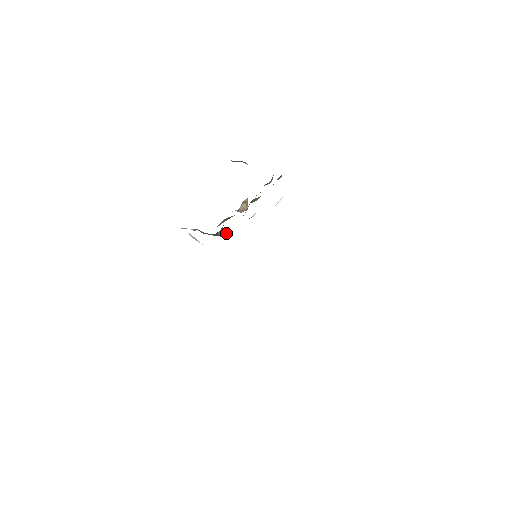
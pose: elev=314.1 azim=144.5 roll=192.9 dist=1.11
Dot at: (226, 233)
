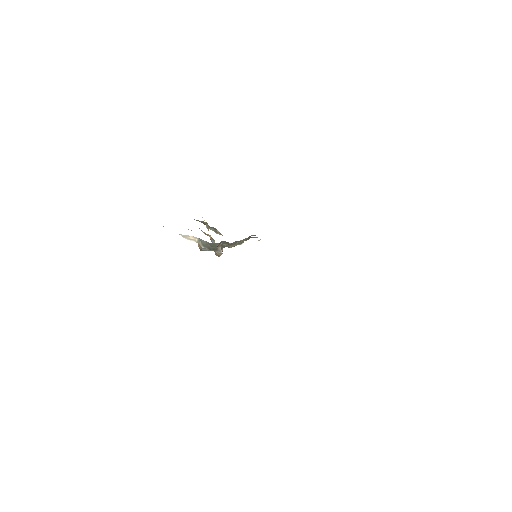
Dot at: occluded
